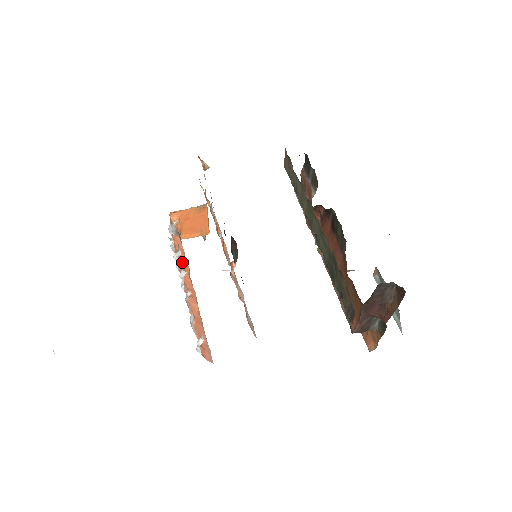
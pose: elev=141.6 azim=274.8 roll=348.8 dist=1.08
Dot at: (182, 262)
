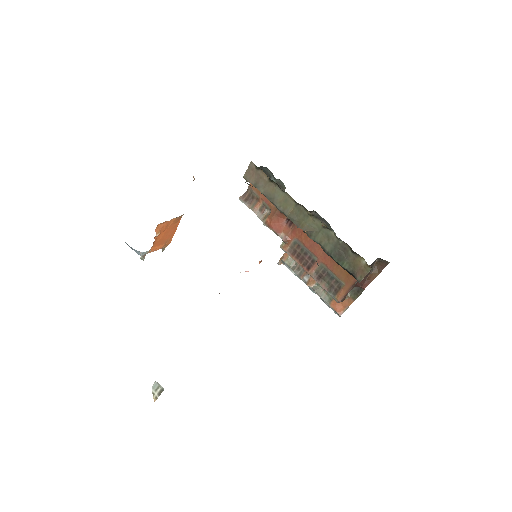
Dot at: occluded
